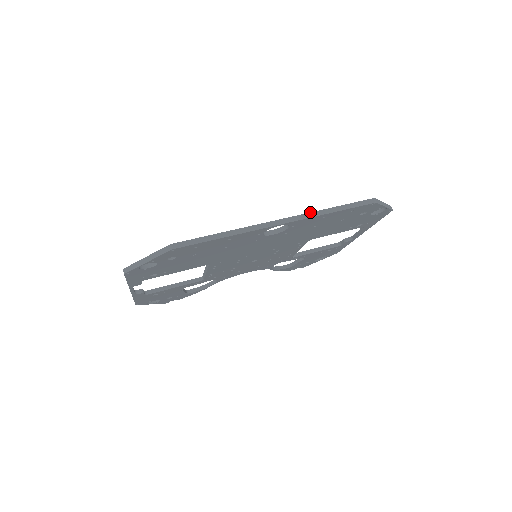
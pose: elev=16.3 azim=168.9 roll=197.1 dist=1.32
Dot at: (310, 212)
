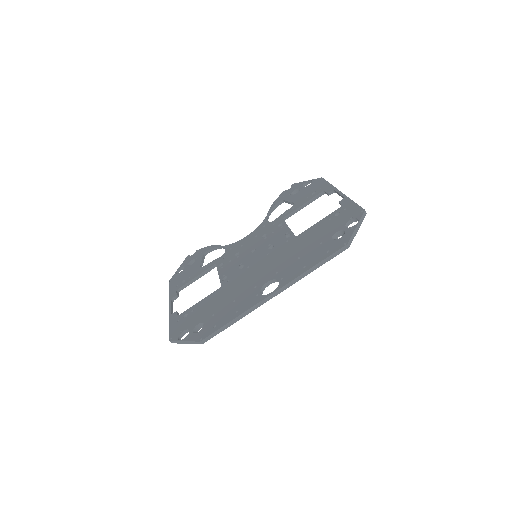
Dot at: (296, 278)
